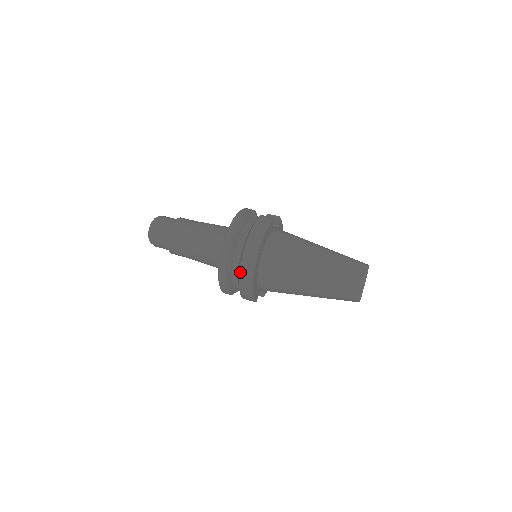
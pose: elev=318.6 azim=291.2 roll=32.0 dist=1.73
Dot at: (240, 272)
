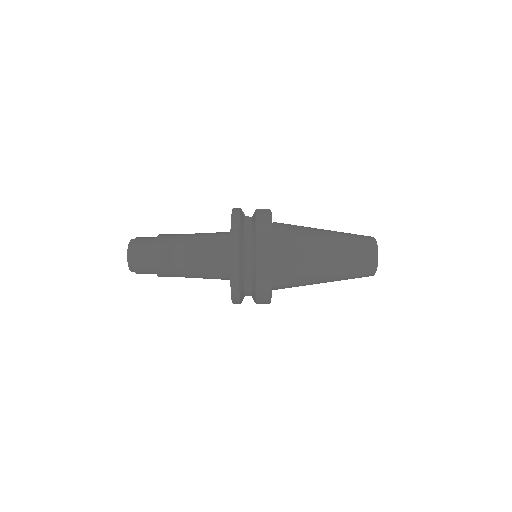
Dot at: (257, 276)
